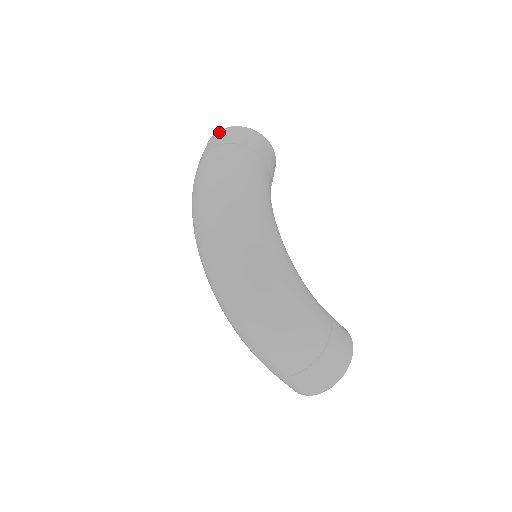
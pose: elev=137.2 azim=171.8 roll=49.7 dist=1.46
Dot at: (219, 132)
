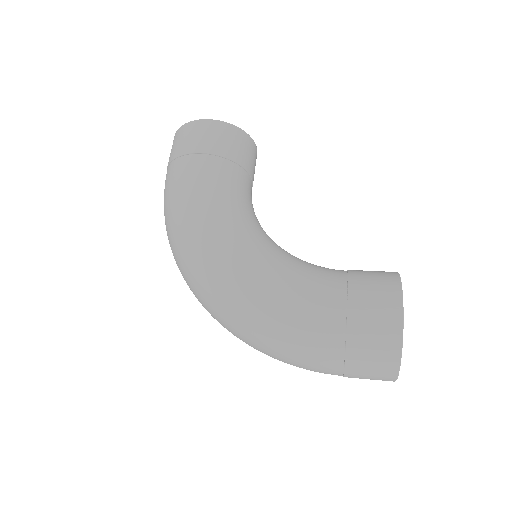
Dot at: occluded
